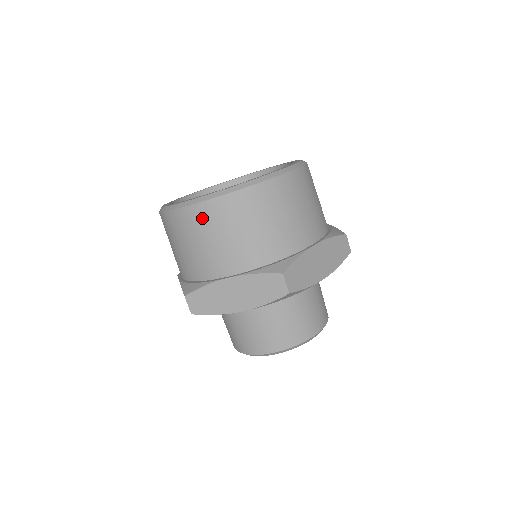
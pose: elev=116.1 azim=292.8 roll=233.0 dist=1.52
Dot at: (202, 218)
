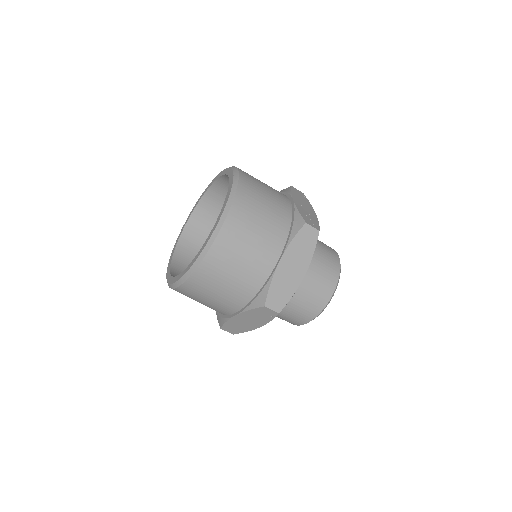
Dot at: (228, 242)
